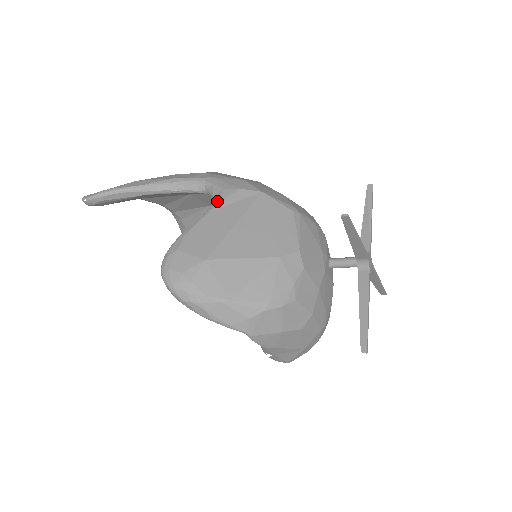
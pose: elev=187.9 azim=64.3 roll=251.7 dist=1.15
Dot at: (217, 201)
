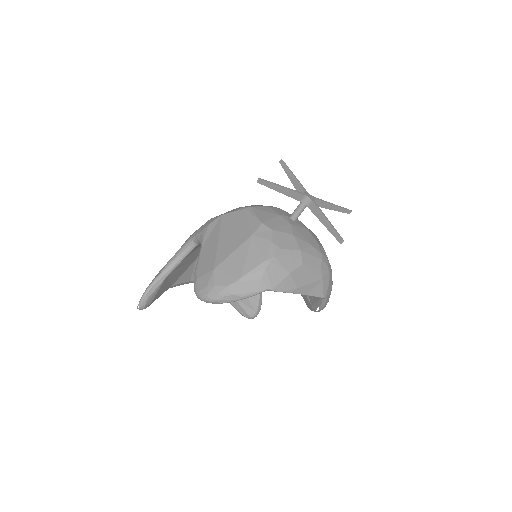
Dot at: (202, 240)
